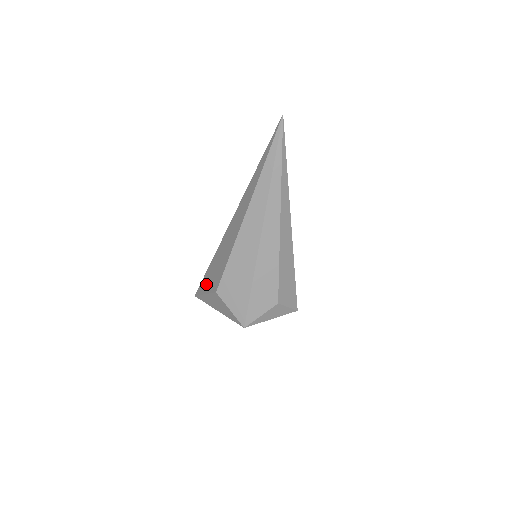
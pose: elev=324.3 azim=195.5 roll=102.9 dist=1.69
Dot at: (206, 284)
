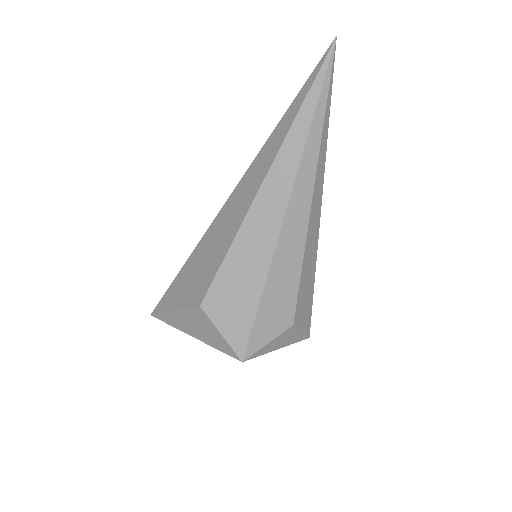
Dot at: (176, 296)
